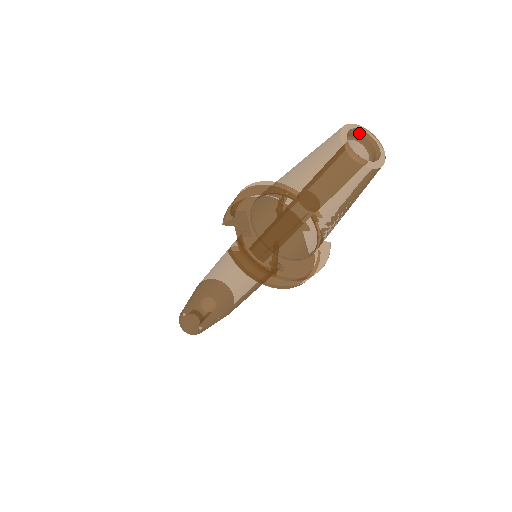
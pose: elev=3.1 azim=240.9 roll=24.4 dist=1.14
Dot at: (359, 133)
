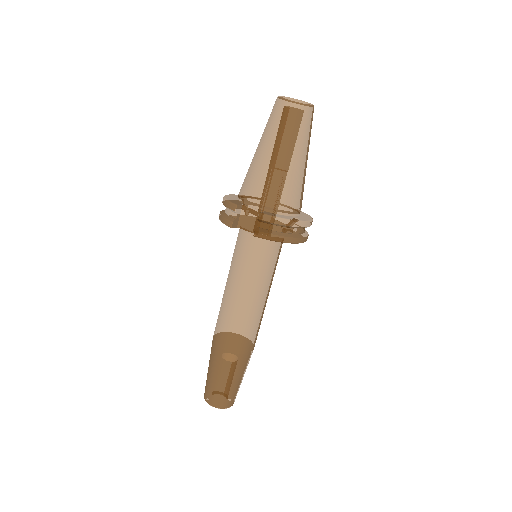
Dot at: occluded
